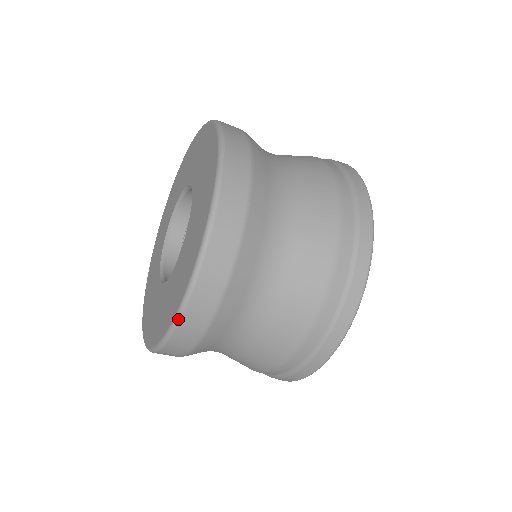
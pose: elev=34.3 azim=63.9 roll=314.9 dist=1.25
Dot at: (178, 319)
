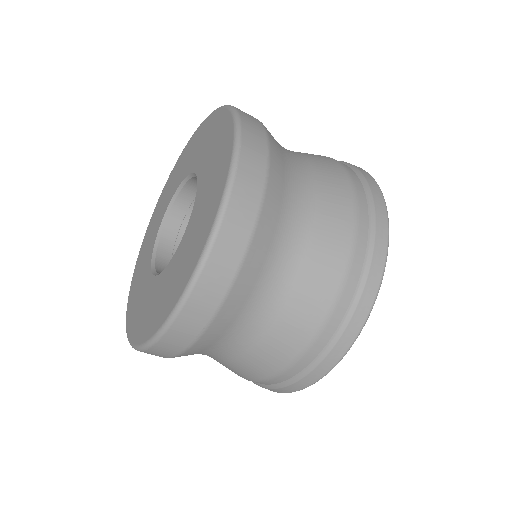
Dot at: (200, 268)
